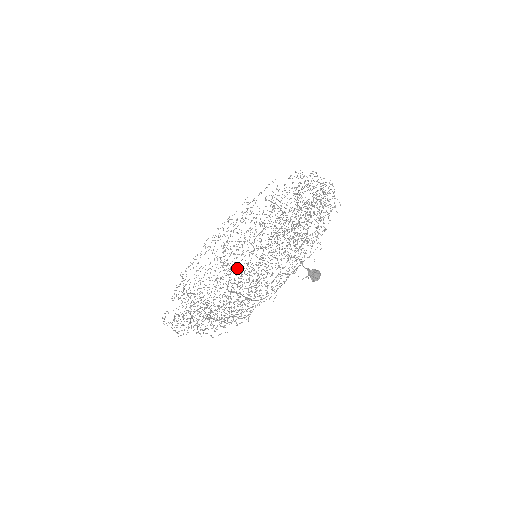
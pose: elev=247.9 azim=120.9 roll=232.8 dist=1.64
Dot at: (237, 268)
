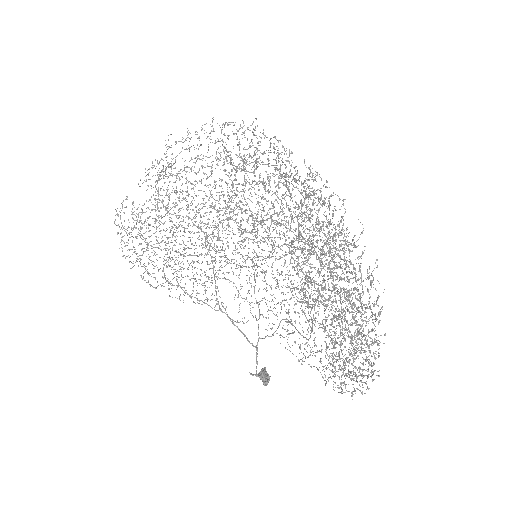
Dot at: (242, 209)
